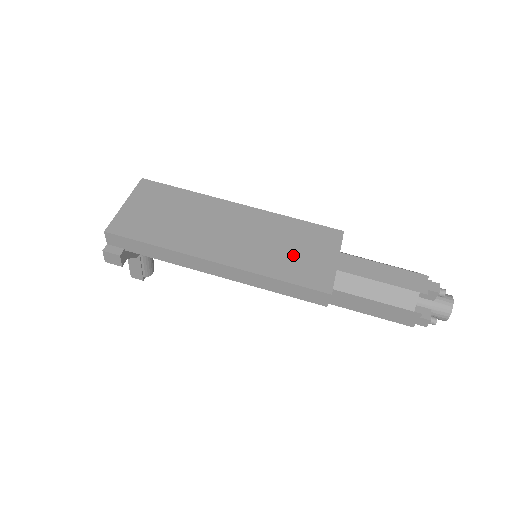
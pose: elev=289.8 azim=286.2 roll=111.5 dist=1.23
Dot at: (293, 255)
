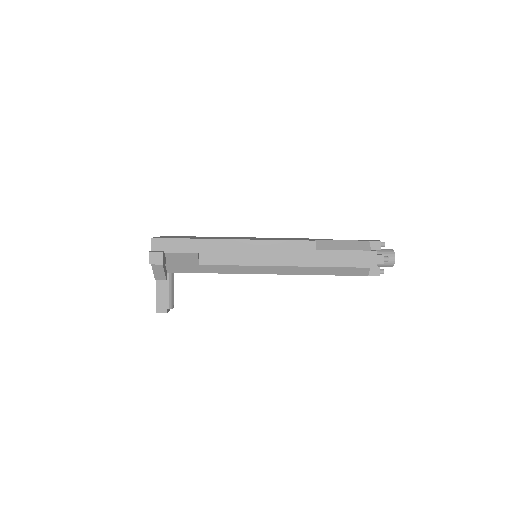
Dot at: occluded
